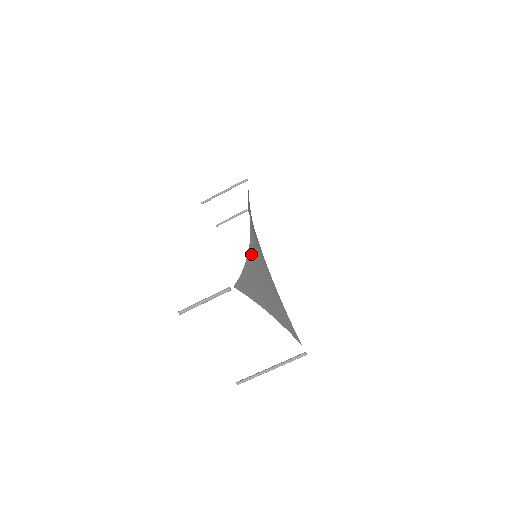
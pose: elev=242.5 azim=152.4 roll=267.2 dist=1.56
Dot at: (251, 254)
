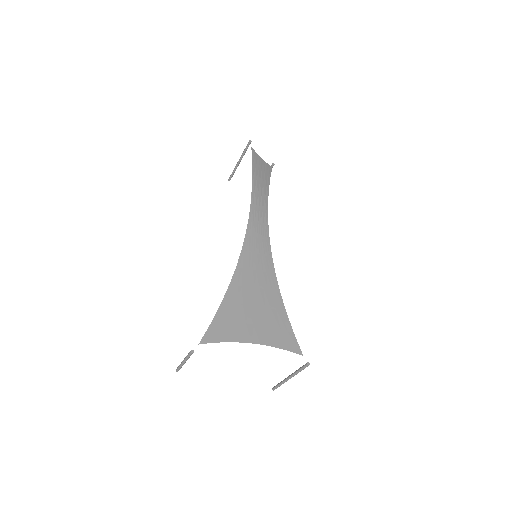
Dot at: (241, 266)
